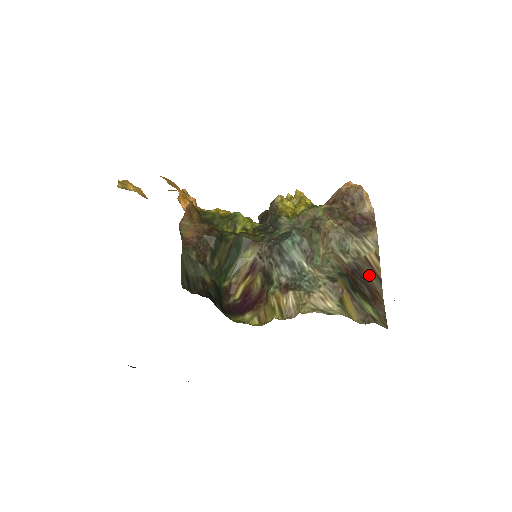
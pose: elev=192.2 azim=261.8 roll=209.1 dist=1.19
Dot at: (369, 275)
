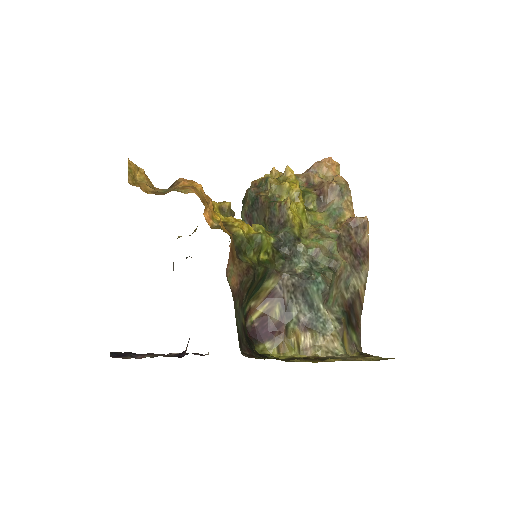
Dot at: (357, 305)
